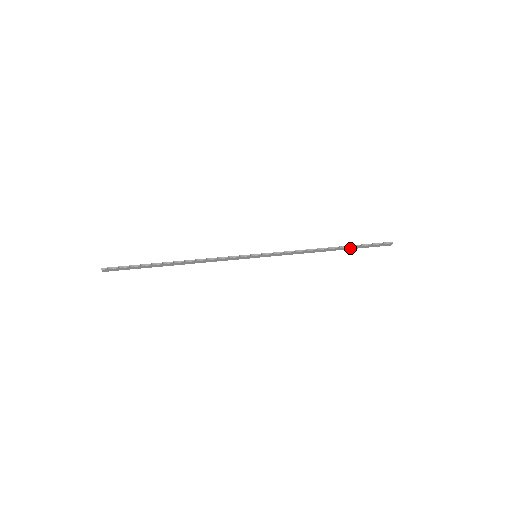
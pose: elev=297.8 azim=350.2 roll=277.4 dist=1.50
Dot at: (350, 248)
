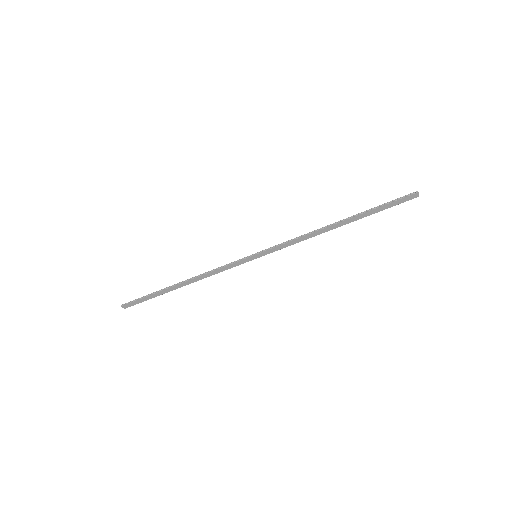
Dot at: (363, 216)
